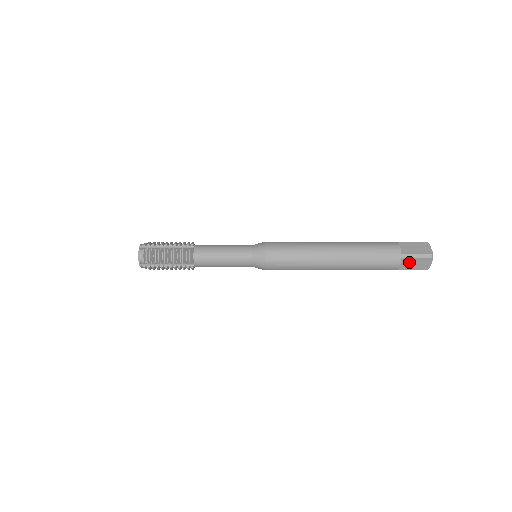
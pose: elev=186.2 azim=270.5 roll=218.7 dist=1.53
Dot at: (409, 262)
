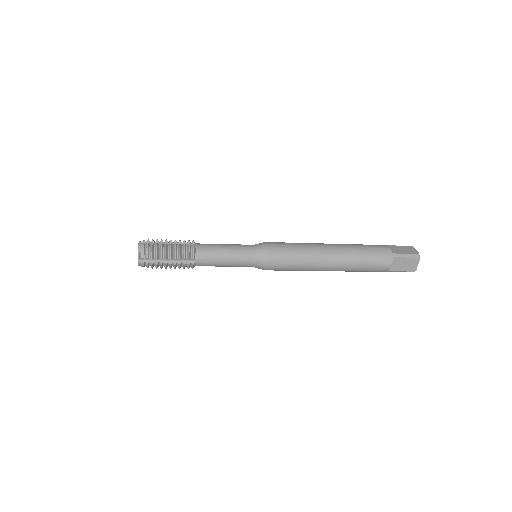
Dot at: (399, 262)
